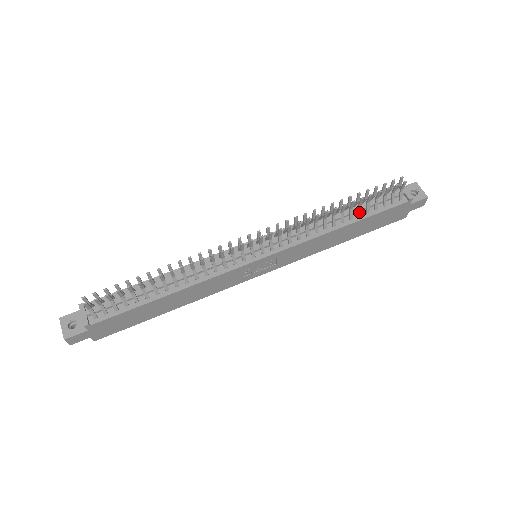
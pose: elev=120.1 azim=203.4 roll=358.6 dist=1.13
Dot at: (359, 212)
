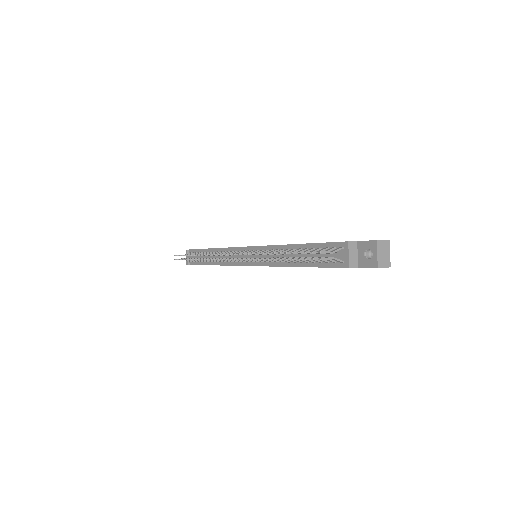
Dot at: (303, 261)
